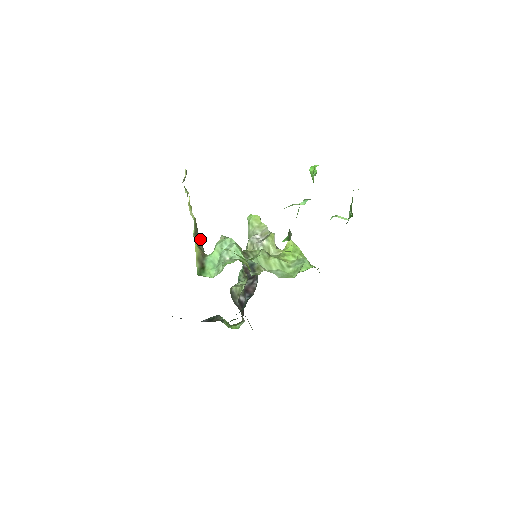
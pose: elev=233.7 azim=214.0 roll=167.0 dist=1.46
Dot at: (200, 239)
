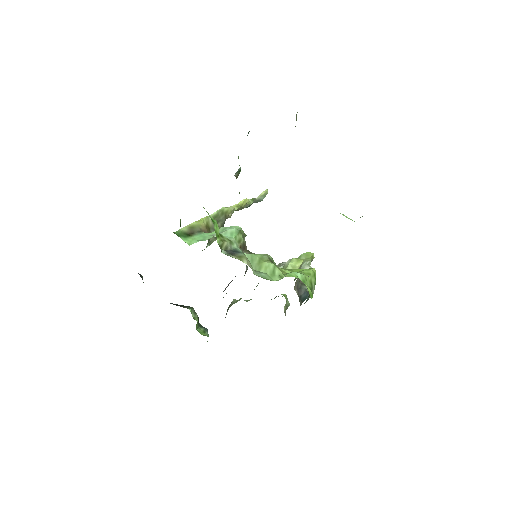
Dot at: occluded
